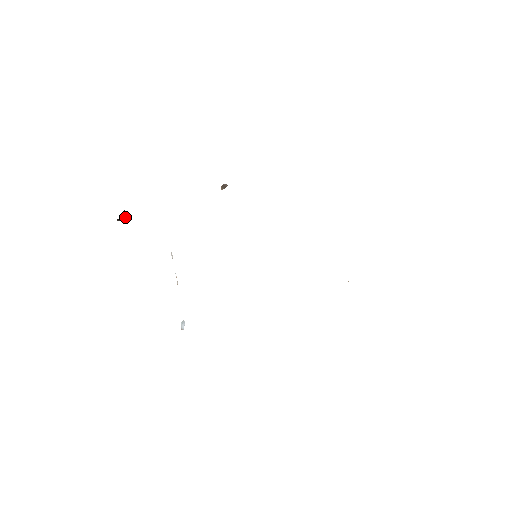
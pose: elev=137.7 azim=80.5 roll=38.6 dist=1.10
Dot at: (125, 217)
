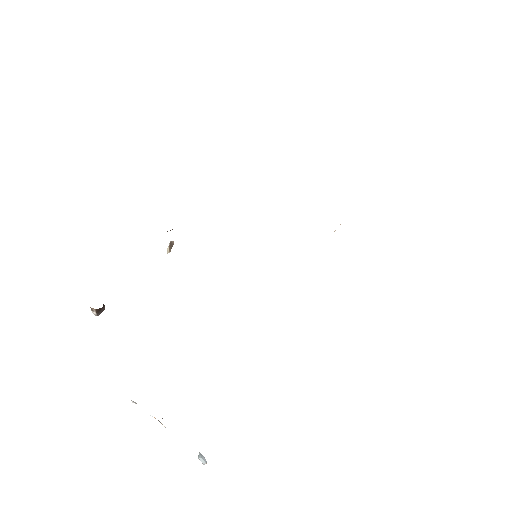
Dot at: (103, 305)
